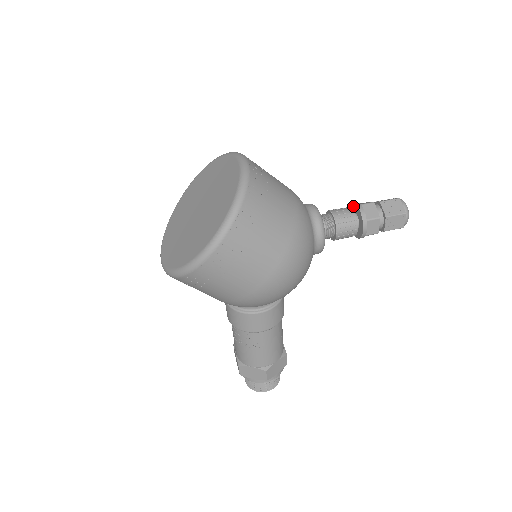
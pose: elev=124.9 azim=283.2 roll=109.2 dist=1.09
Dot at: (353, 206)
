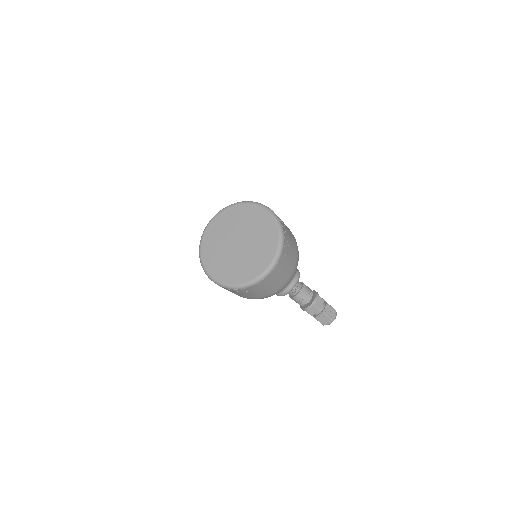
Dot at: (314, 298)
